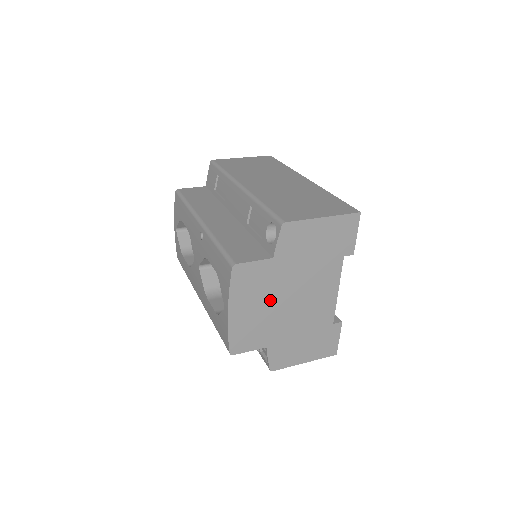
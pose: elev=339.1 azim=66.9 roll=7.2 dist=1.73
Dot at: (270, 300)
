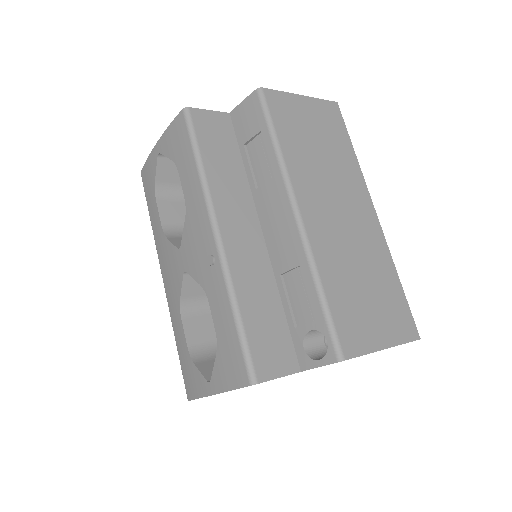
Dot at: occluded
